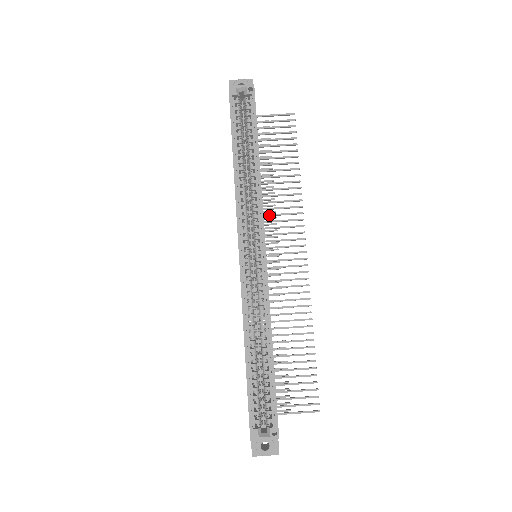
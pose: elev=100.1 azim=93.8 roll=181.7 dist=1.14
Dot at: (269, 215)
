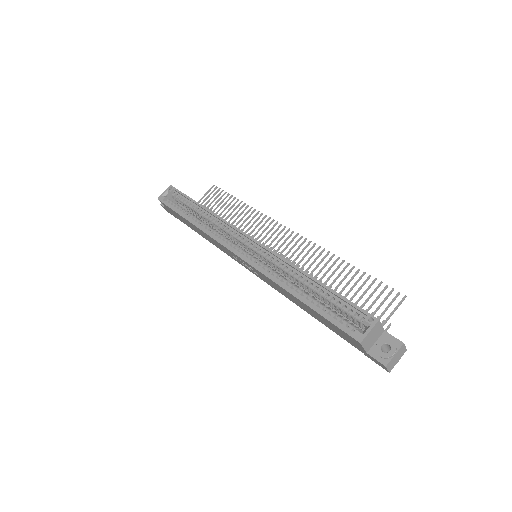
Dot at: occluded
